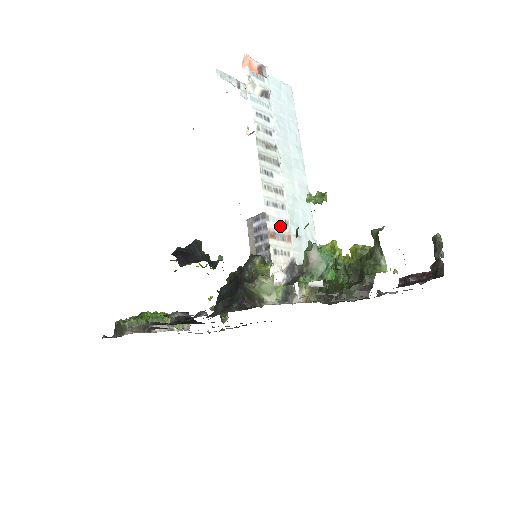
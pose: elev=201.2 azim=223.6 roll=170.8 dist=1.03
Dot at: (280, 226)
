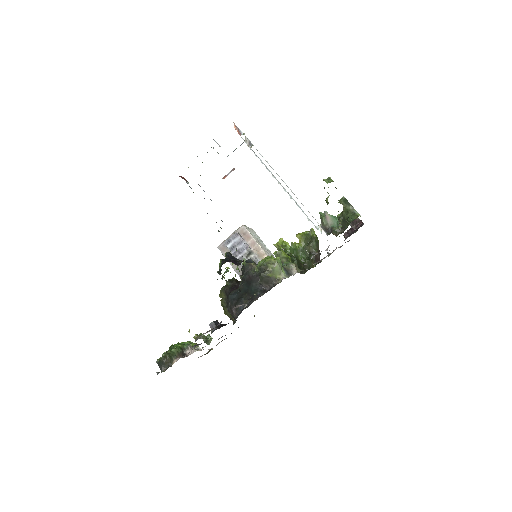
Dot at: occluded
